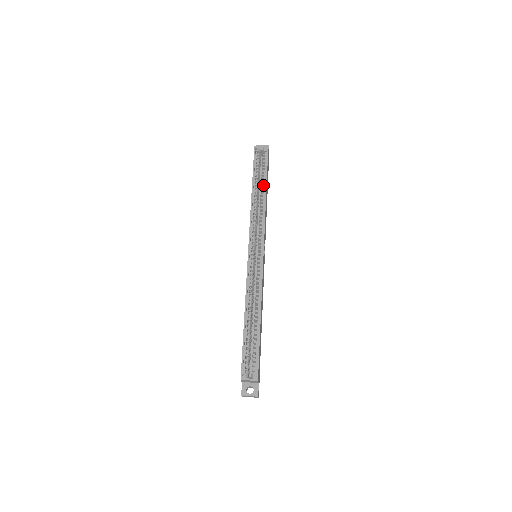
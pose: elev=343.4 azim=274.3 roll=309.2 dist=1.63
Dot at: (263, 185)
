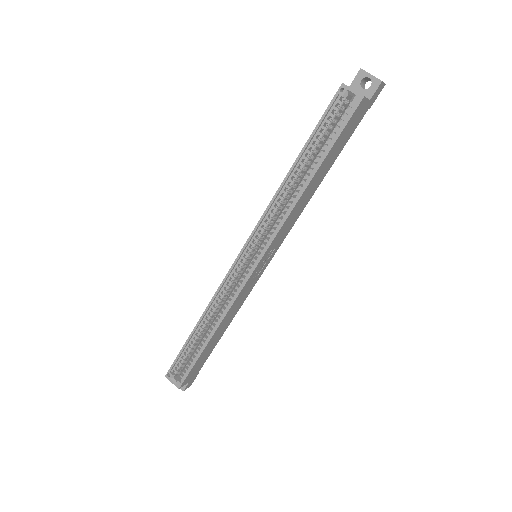
Dot at: (315, 165)
